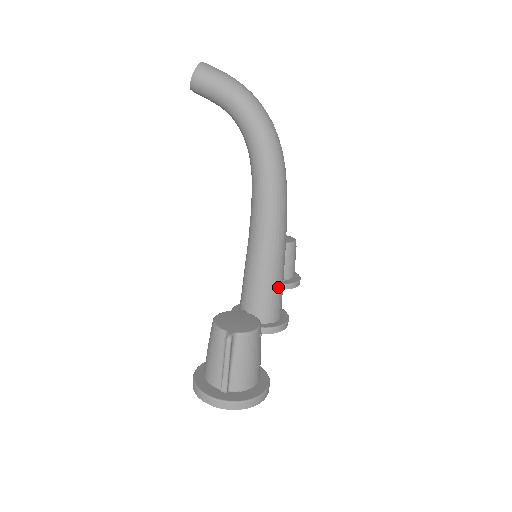
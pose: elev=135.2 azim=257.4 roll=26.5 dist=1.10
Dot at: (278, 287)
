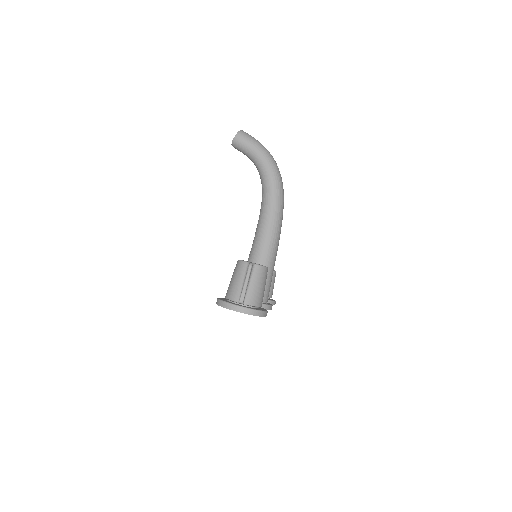
Dot at: (269, 277)
